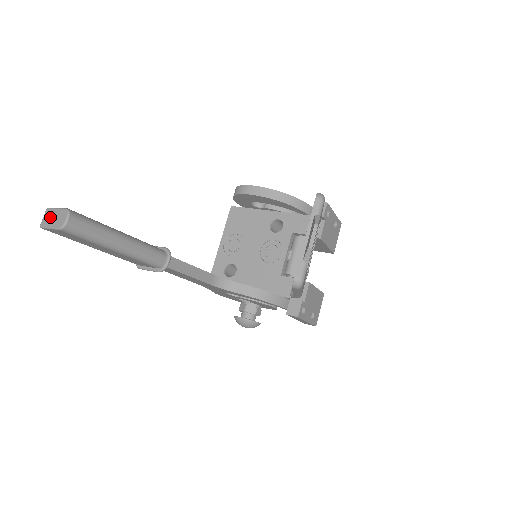
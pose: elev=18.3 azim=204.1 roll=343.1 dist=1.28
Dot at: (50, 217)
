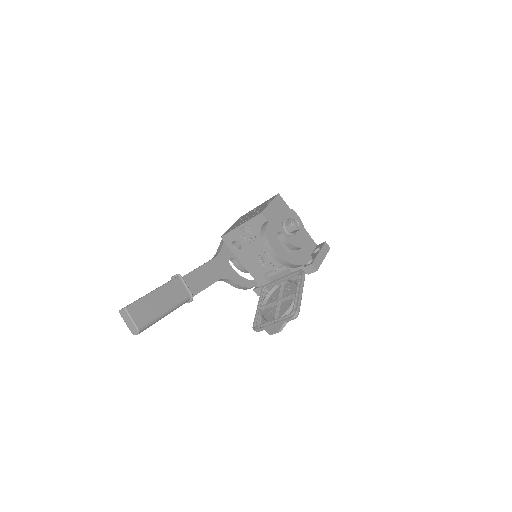
Dot at: (126, 318)
